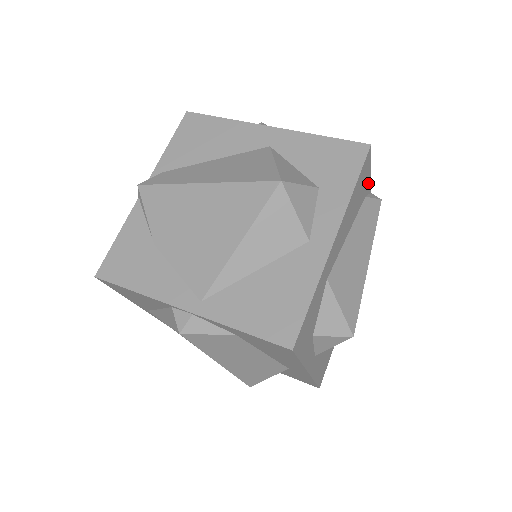
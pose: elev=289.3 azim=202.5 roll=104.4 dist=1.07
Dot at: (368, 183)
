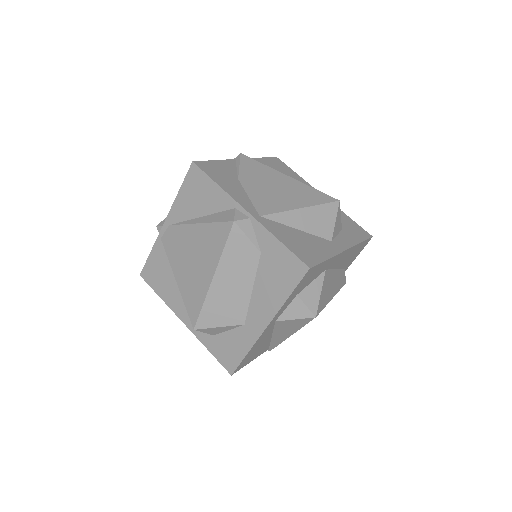
Dot at: (351, 262)
